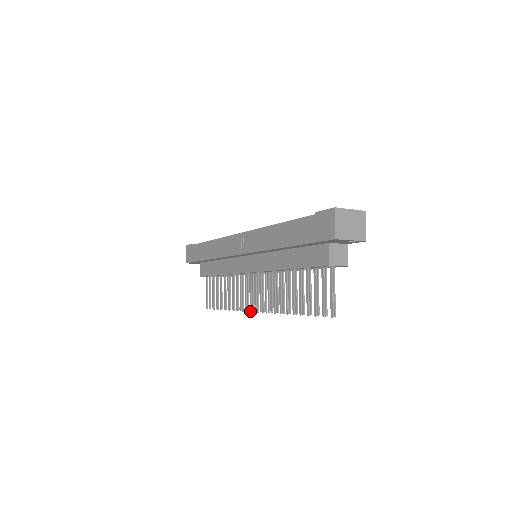
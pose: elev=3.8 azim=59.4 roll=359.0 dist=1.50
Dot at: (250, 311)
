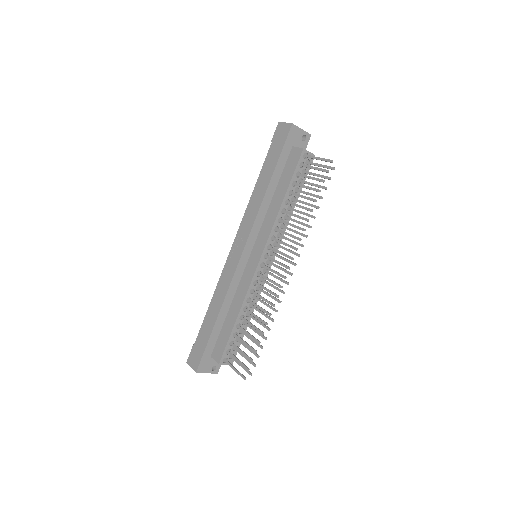
Dot at: (284, 293)
